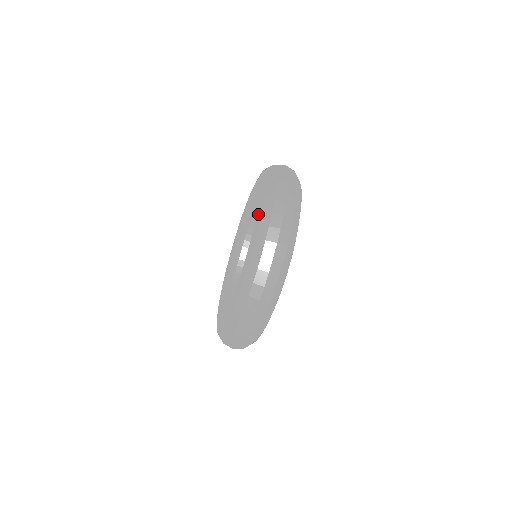
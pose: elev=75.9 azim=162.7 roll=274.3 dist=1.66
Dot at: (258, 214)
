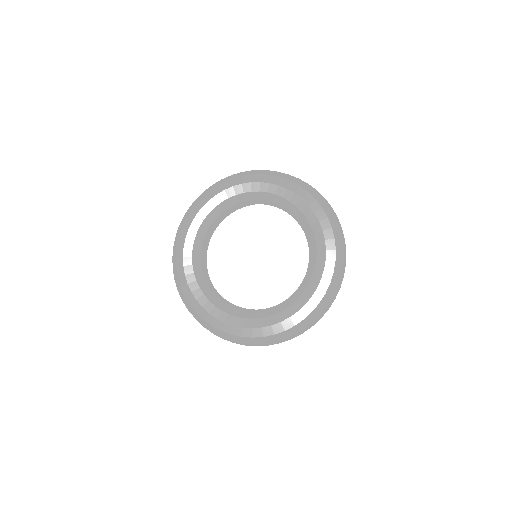
Dot at: (321, 287)
